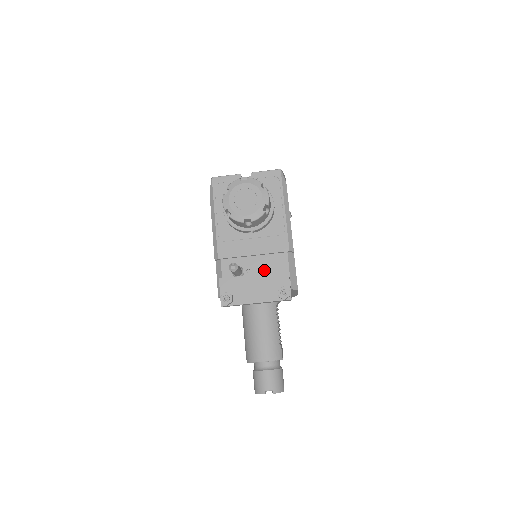
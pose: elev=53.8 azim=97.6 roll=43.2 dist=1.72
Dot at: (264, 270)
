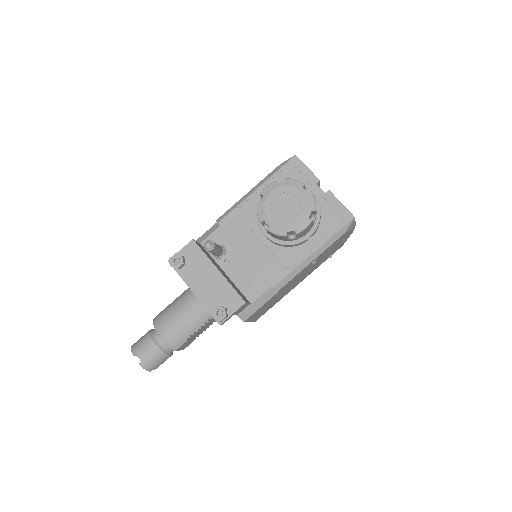
Dot at: (238, 276)
